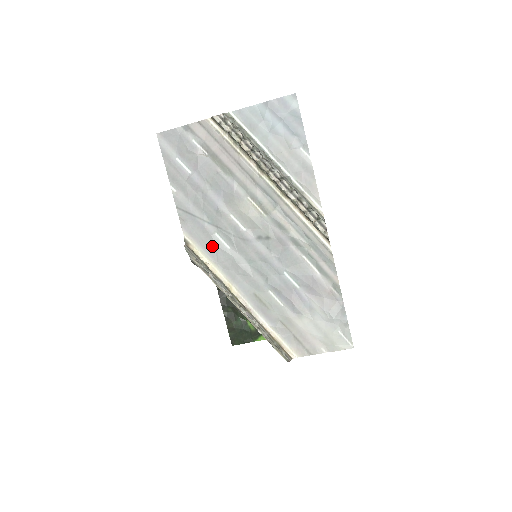
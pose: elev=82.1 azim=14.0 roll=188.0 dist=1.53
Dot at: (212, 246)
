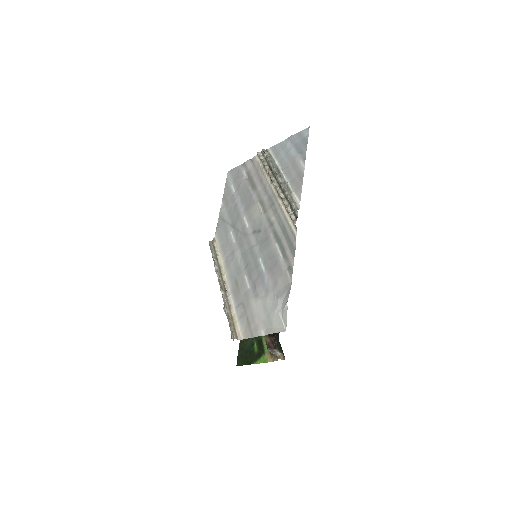
Dot at: (226, 242)
